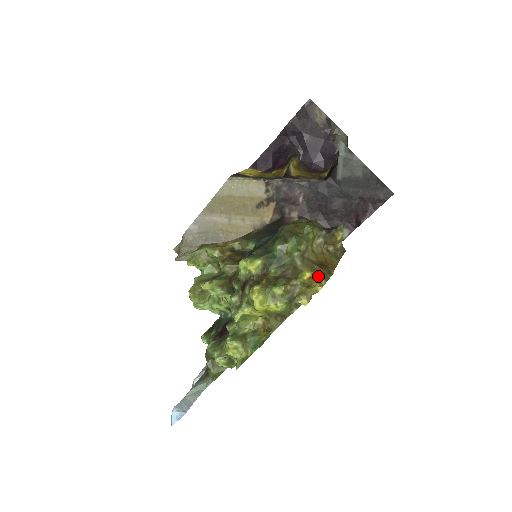
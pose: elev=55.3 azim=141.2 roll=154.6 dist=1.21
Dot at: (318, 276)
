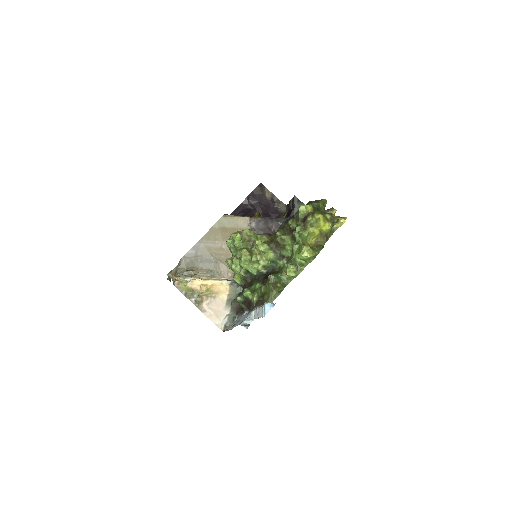
Dot at: occluded
